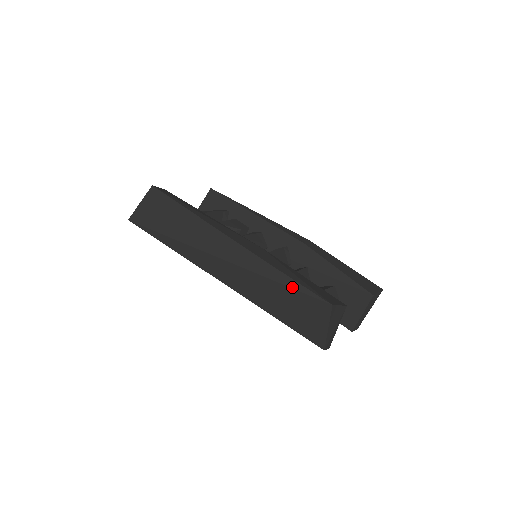
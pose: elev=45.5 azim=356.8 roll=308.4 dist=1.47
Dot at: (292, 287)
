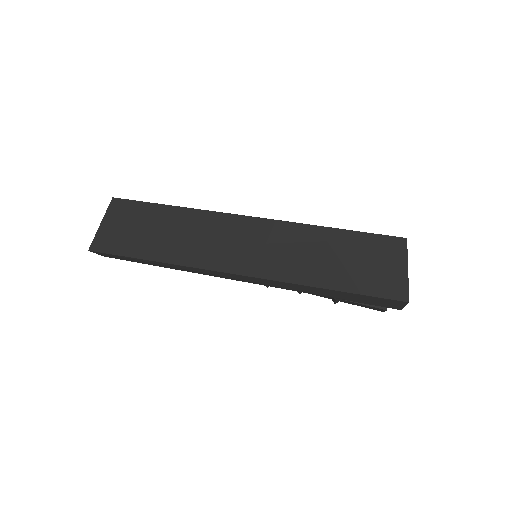
Dot at: (347, 239)
